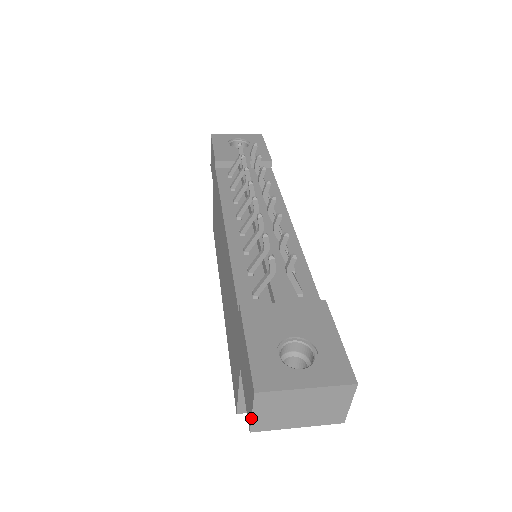
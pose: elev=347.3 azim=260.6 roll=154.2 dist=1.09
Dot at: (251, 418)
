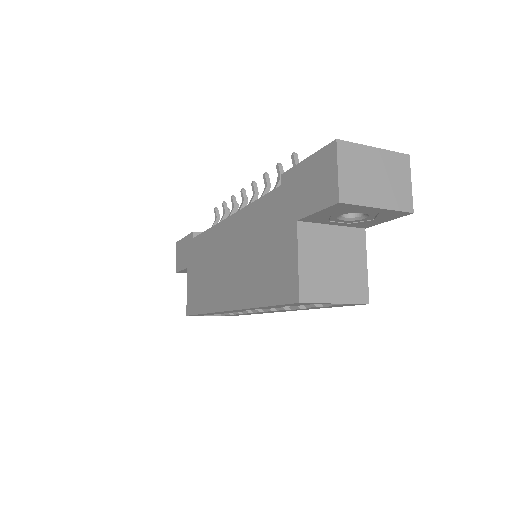
Dot at: (338, 178)
